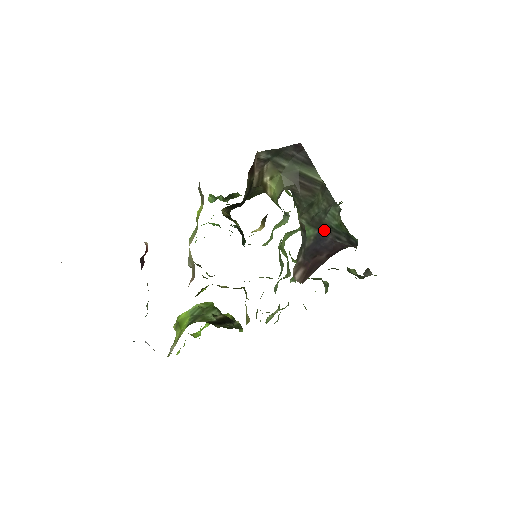
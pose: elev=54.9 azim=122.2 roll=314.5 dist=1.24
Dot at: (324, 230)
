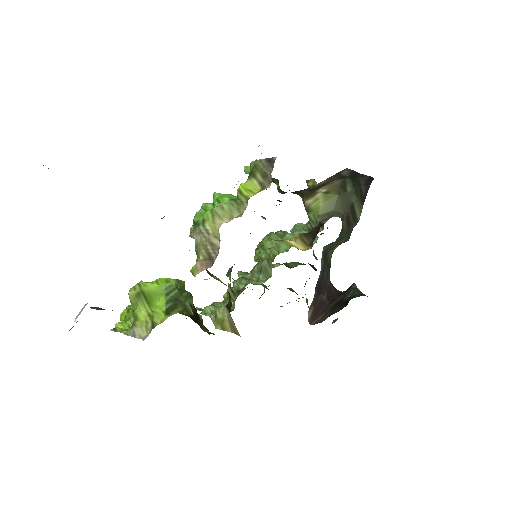
Dot at: (325, 262)
